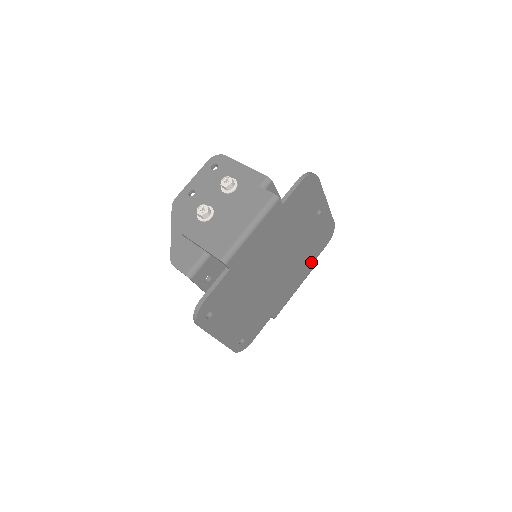
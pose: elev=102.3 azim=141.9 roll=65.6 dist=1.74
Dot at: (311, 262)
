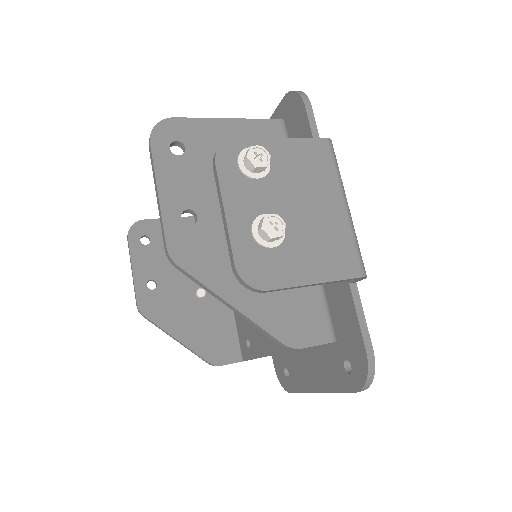
Dot at: occluded
